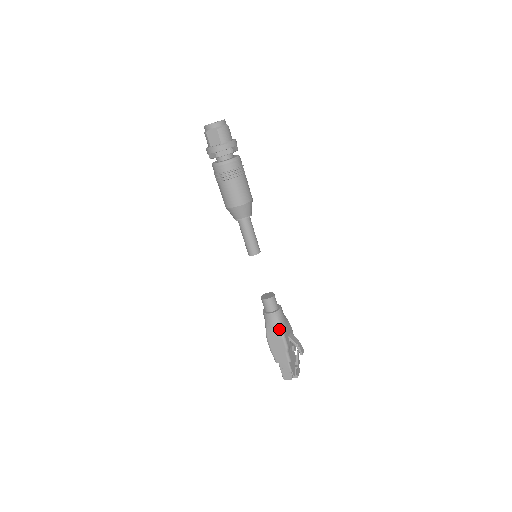
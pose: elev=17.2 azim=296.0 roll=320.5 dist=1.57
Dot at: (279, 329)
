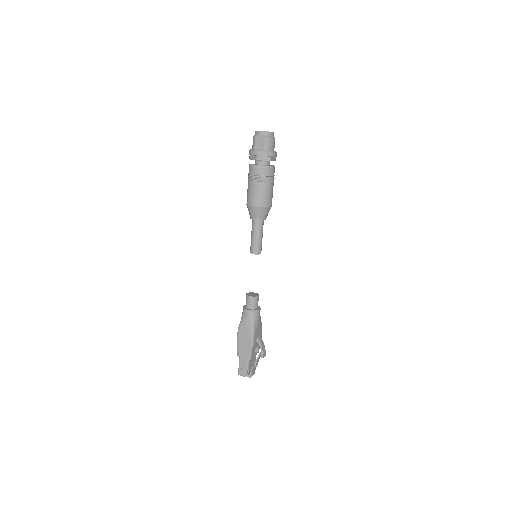
Dot at: (252, 327)
